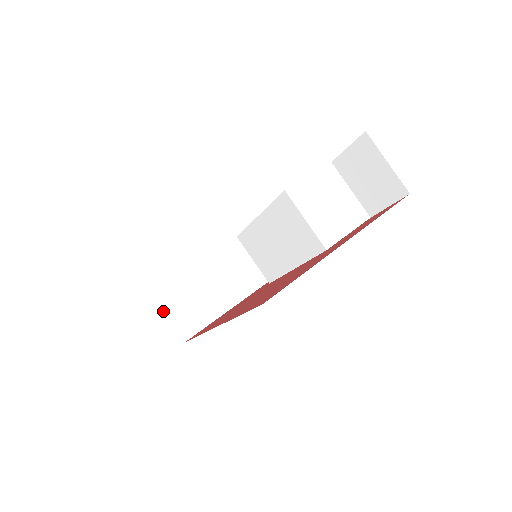
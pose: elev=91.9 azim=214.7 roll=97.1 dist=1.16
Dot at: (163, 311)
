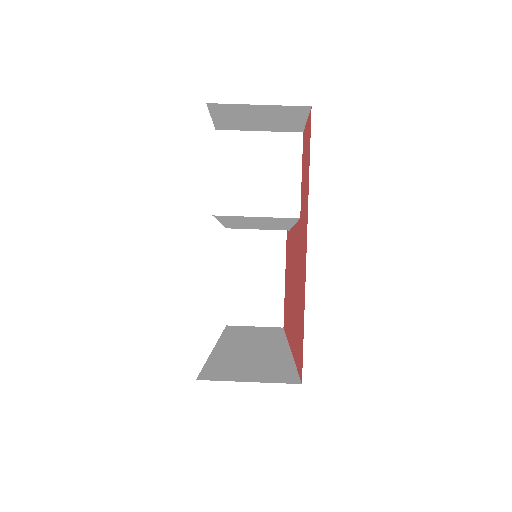
Dot at: (246, 324)
